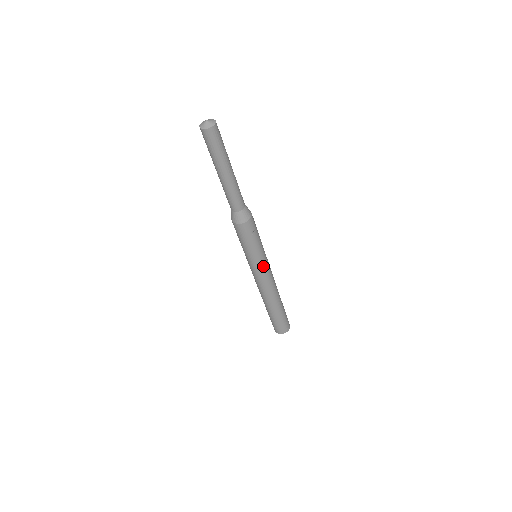
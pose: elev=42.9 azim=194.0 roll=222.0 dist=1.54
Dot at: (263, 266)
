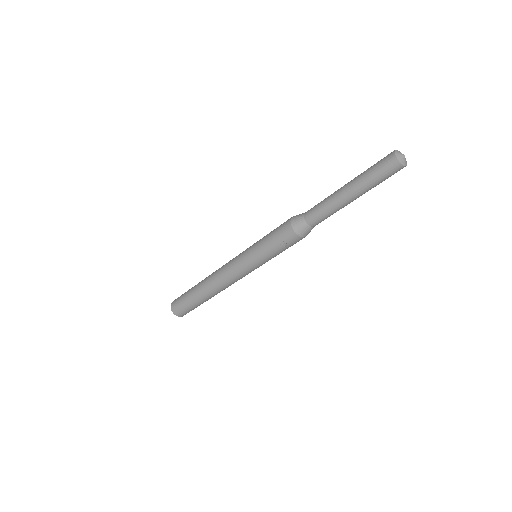
Dot at: (247, 267)
